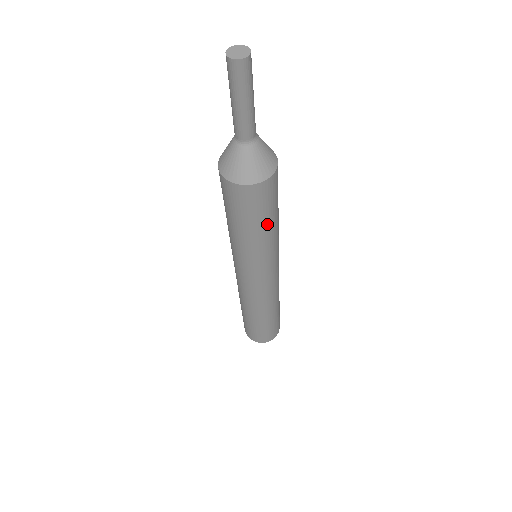
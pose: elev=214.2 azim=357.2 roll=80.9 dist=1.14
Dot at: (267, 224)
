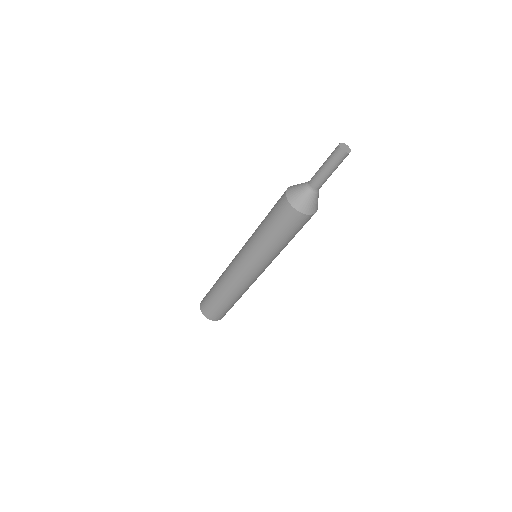
Dot at: (290, 239)
